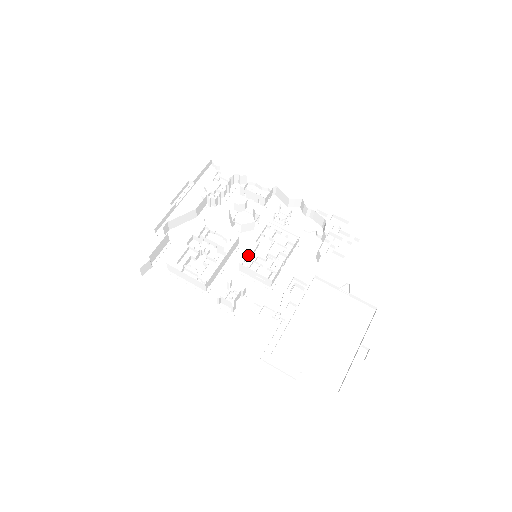
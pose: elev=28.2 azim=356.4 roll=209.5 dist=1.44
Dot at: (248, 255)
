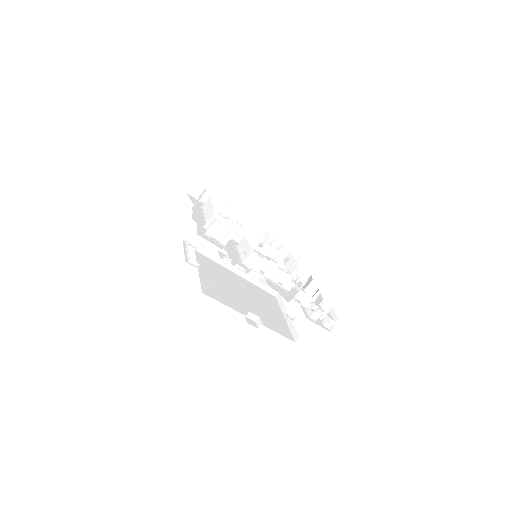
Dot at: occluded
